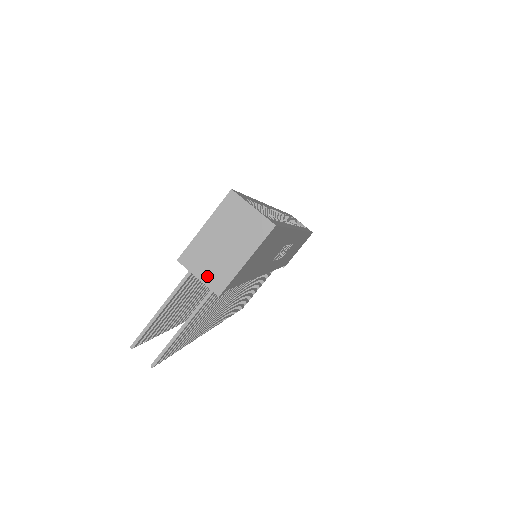
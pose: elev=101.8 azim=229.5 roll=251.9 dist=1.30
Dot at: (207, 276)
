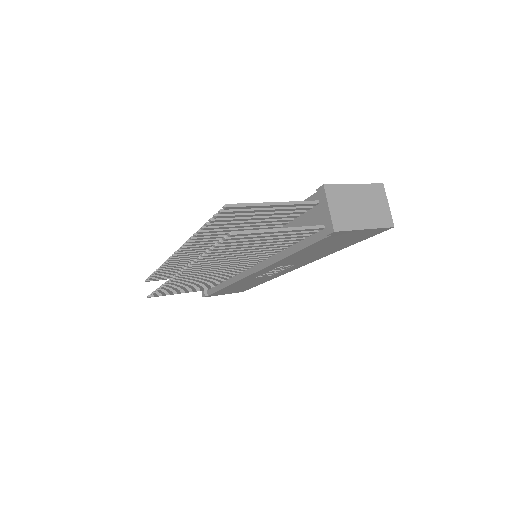
Dot at: (336, 213)
